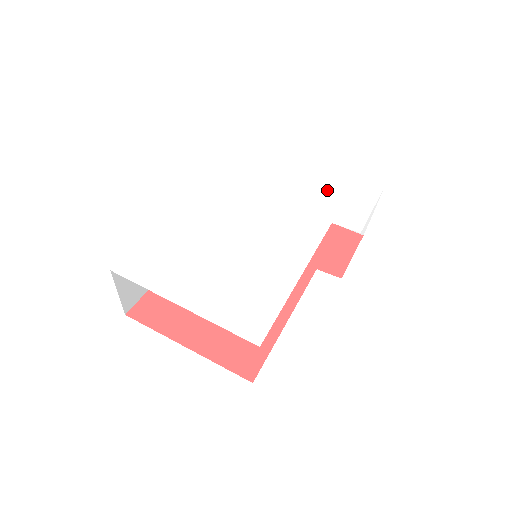
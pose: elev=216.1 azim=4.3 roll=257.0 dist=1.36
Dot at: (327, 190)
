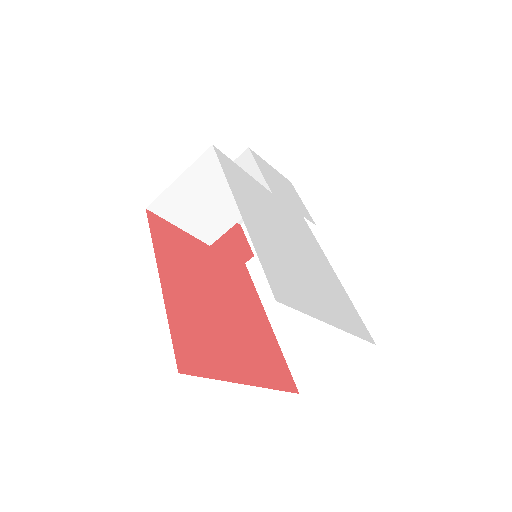
Dot at: (278, 182)
